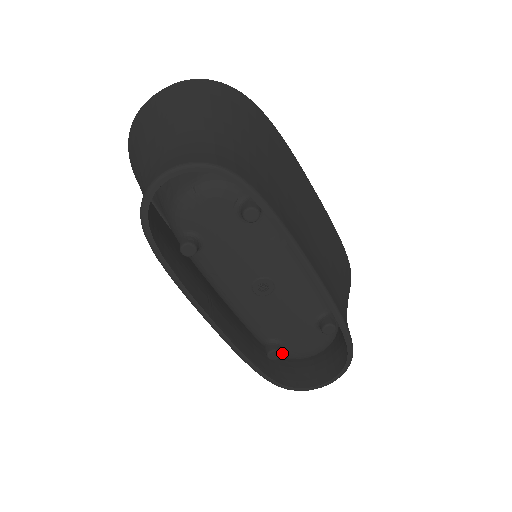
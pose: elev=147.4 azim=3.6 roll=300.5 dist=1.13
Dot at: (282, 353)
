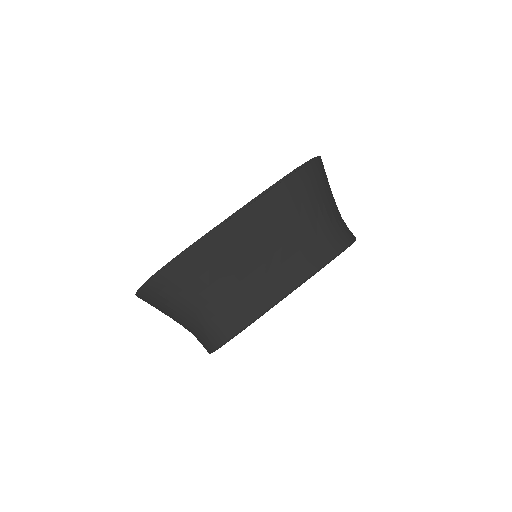
Dot at: occluded
